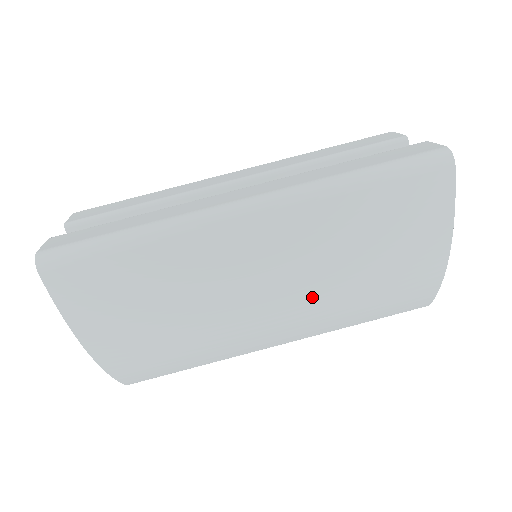
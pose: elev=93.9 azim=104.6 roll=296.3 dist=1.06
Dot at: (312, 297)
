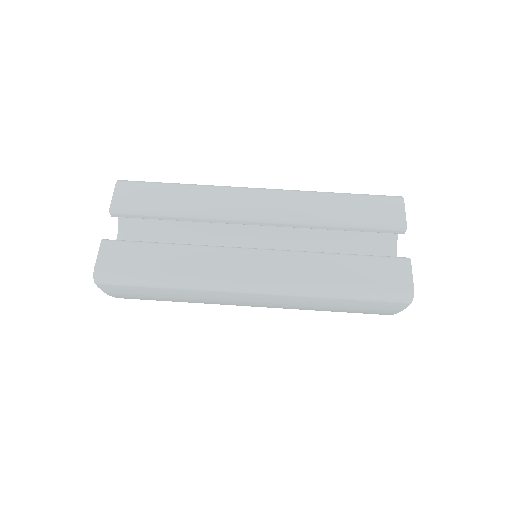
Dot at: occluded
